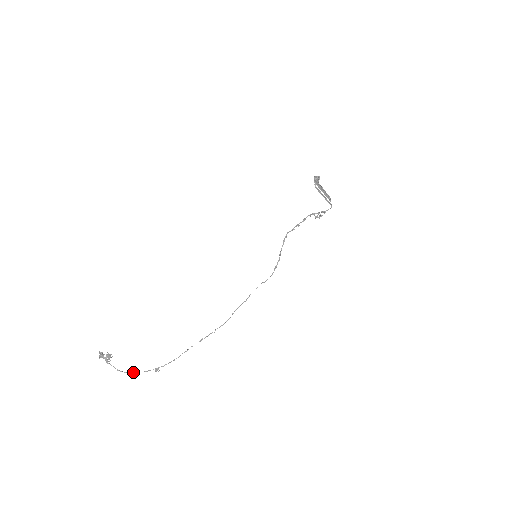
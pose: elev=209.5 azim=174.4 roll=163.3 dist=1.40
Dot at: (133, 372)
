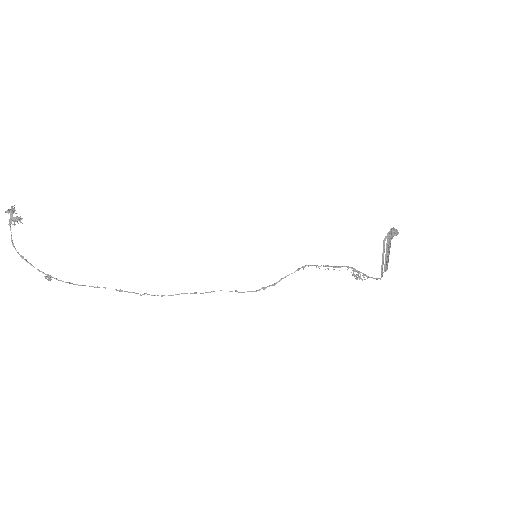
Dot at: occluded
